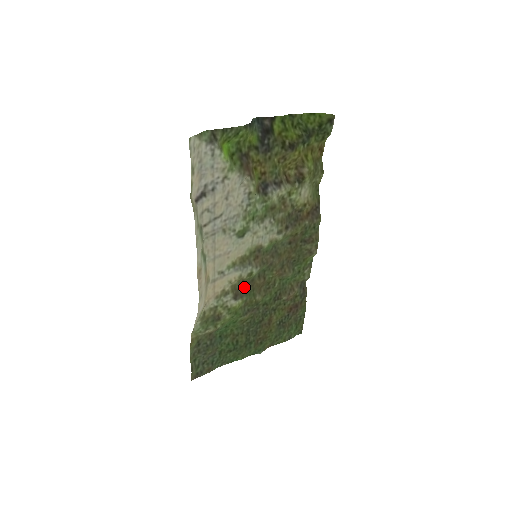
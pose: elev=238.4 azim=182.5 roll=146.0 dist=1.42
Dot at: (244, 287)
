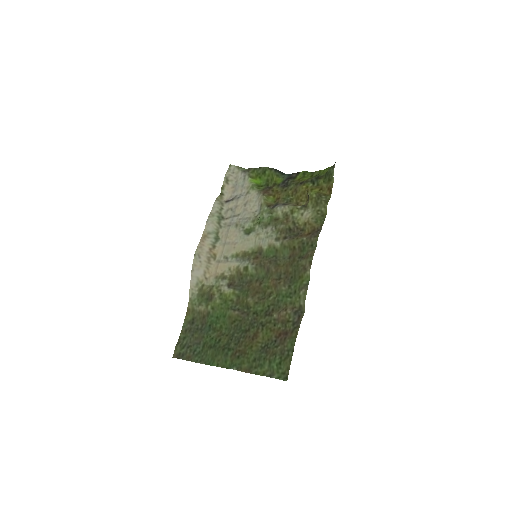
Dot at: (242, 284)
